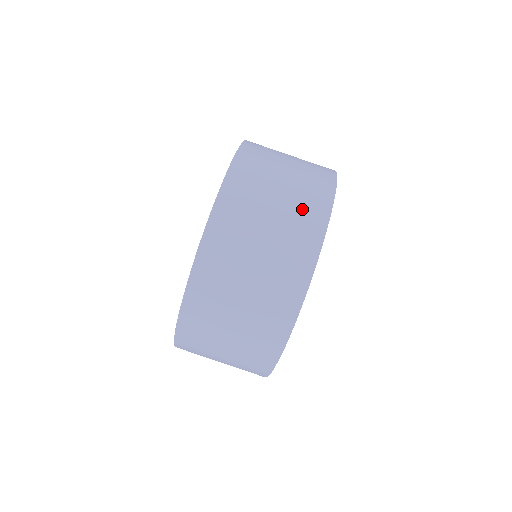
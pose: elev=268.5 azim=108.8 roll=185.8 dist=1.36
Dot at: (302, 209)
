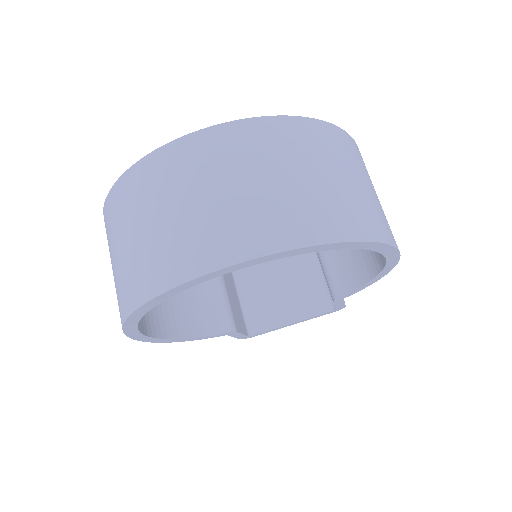
Dot at: (320, 207)
